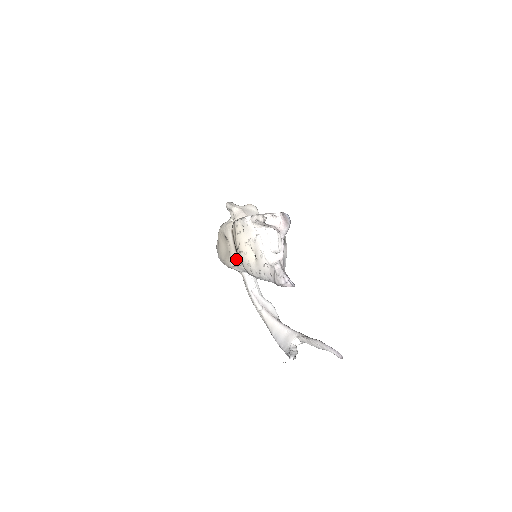
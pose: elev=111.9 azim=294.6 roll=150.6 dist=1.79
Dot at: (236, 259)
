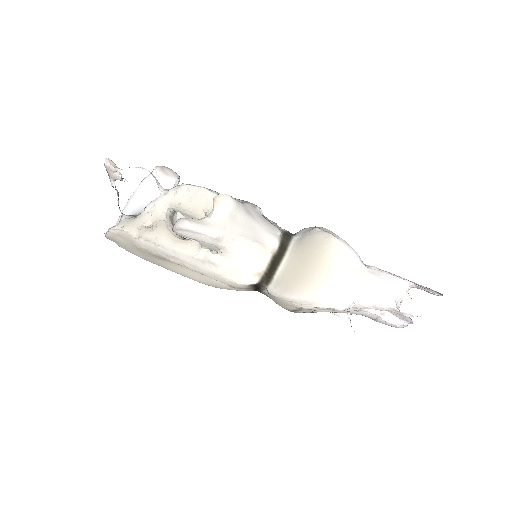
Dot at: occluded
